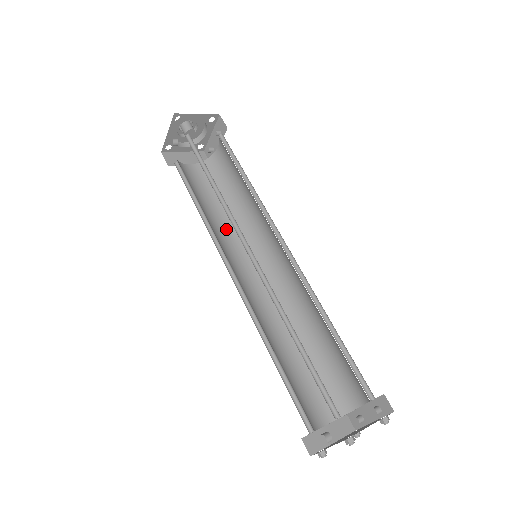
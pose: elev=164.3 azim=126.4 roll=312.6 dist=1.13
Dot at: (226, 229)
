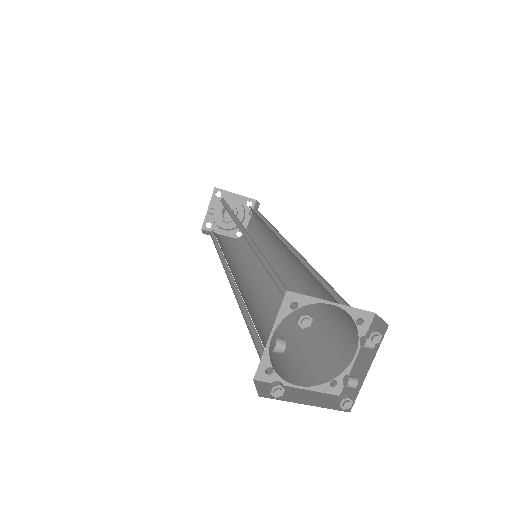
Dot at: (239, 264)
